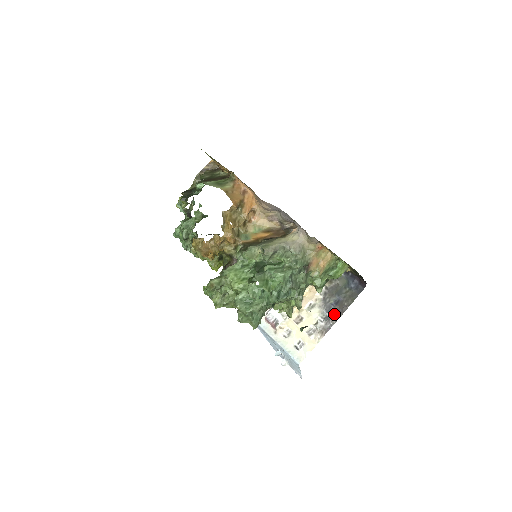
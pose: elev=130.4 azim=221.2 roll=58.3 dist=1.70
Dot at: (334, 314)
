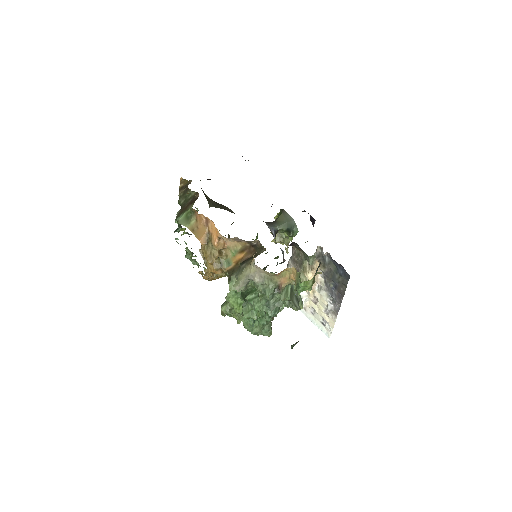
Dot at: (337, 298)
